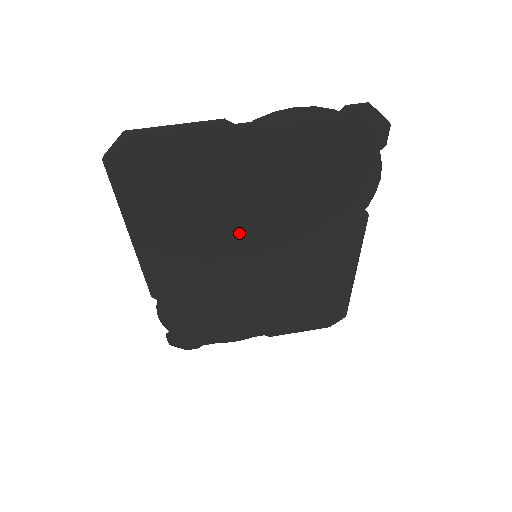
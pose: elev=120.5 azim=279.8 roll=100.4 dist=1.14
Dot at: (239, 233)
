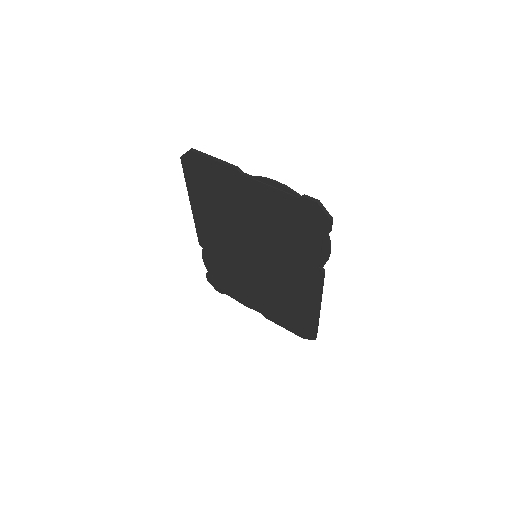
Dot at: (245, 235)
